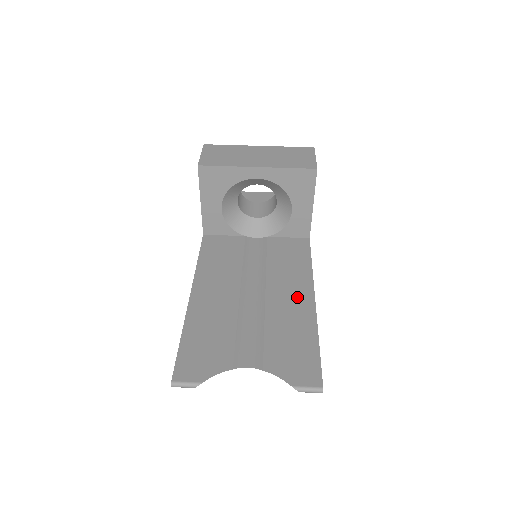
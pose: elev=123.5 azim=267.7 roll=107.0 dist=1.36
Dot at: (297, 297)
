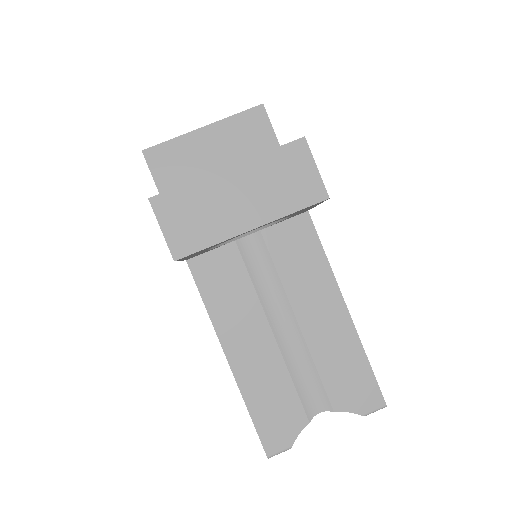
Dot at: (330, 313)
